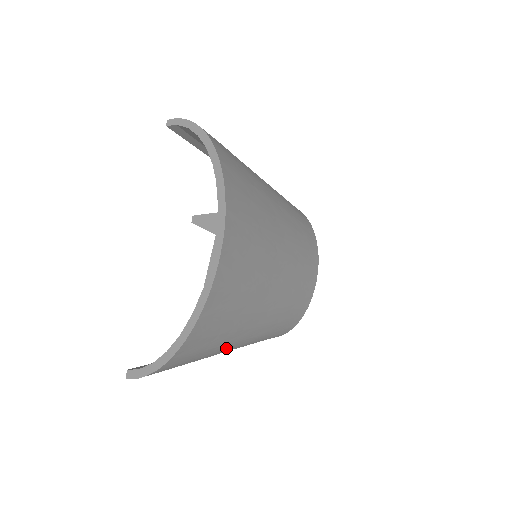
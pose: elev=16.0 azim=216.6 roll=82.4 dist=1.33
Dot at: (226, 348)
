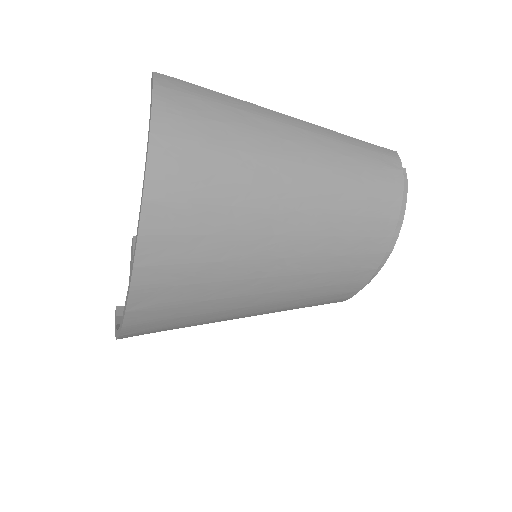
Dot at: occluded
